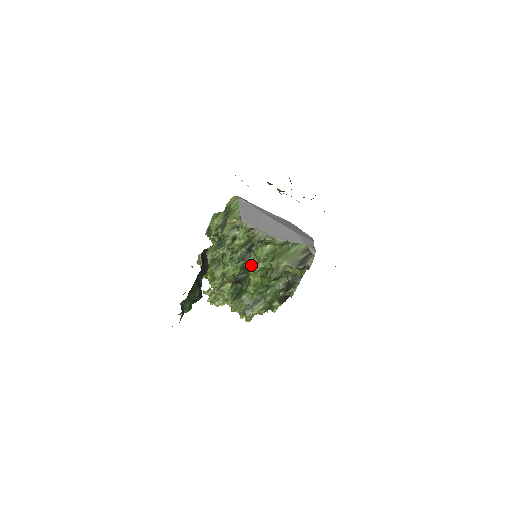
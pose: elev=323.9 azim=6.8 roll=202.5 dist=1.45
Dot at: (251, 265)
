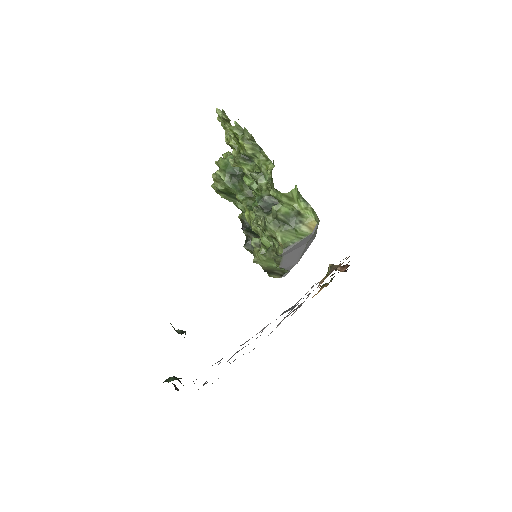
Dot at: occluded
